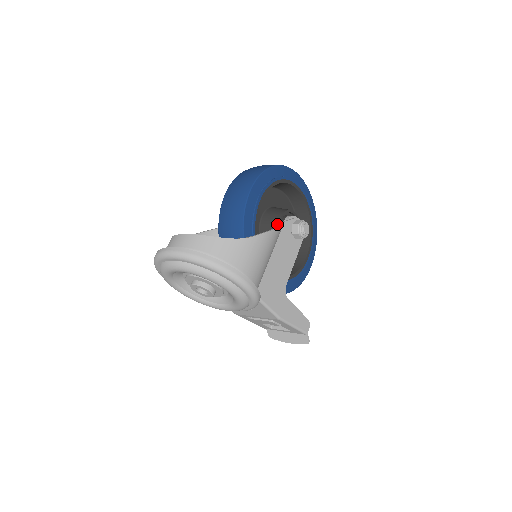
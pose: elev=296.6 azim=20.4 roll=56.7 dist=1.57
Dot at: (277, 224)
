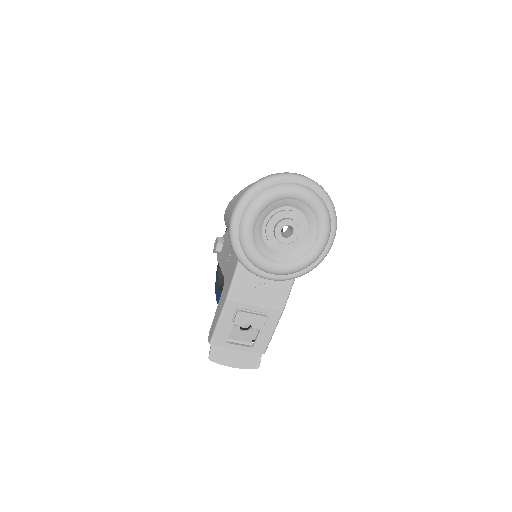
Dot at: occluded
